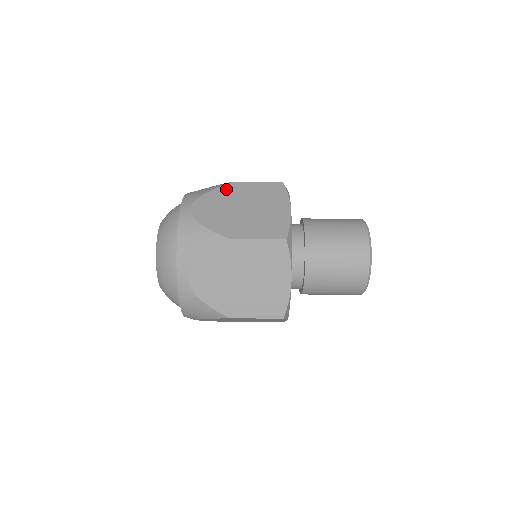
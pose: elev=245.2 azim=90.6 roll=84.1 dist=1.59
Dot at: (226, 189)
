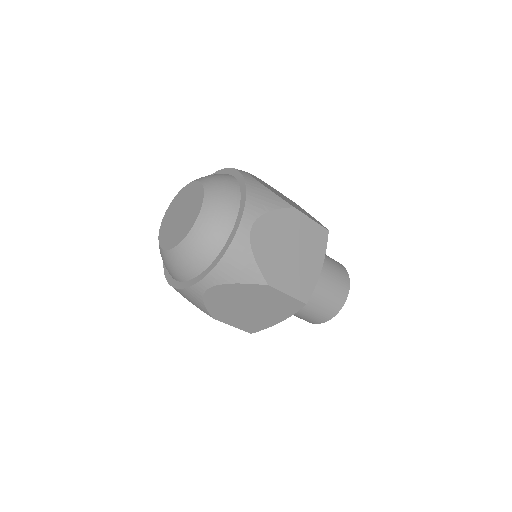
Dot at: (286, 215)
